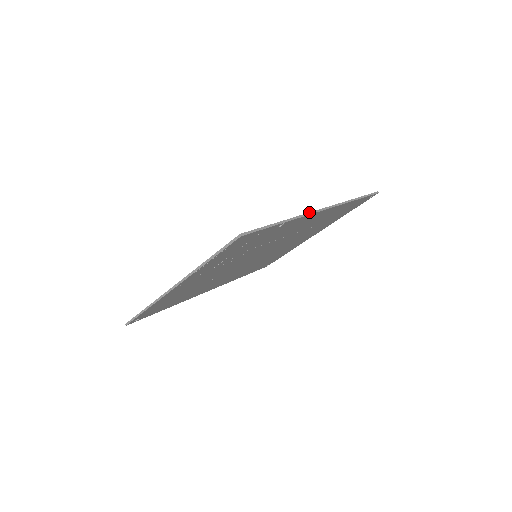
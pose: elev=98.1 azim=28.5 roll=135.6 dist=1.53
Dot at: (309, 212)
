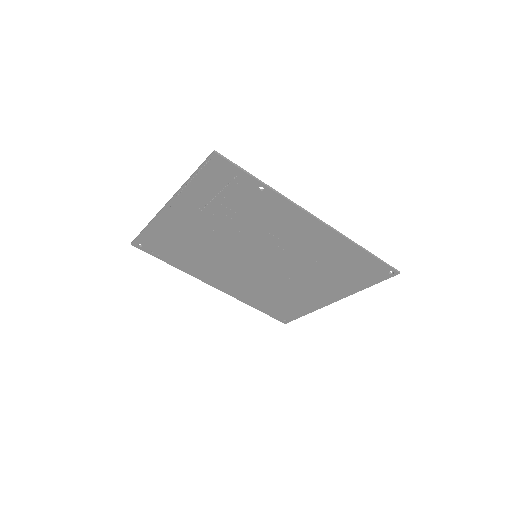
Dot at: occluded
